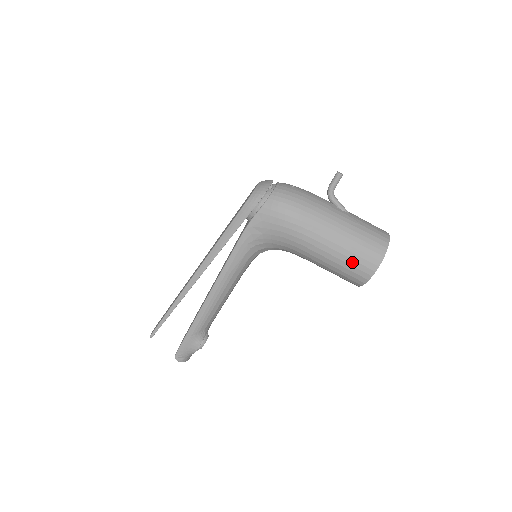
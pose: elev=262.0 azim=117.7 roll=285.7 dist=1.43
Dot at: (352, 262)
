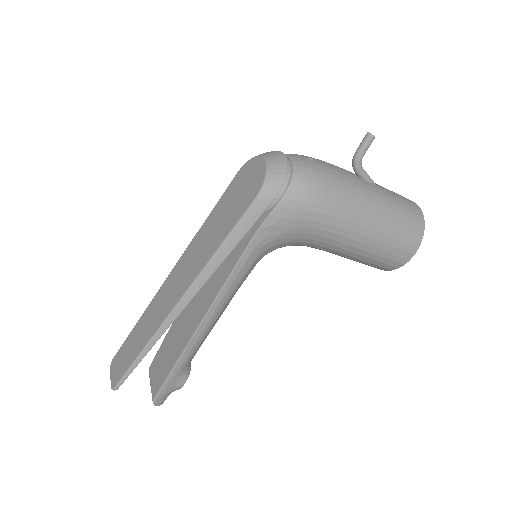
Dot at: (391, 249)
